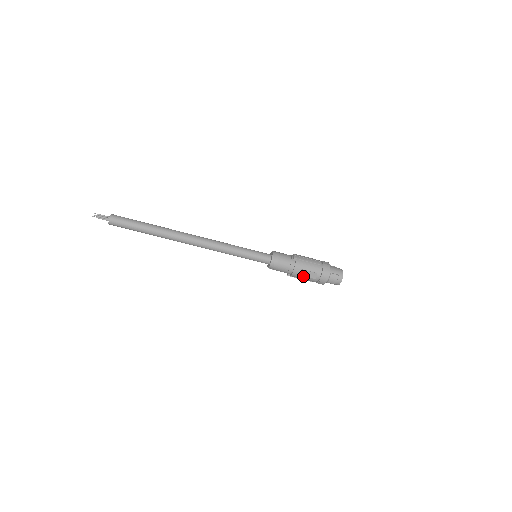
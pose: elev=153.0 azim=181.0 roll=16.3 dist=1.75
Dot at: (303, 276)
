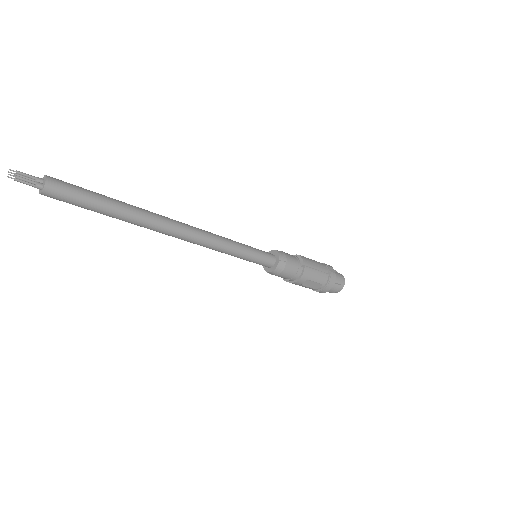
Dot at: (305, 285)
